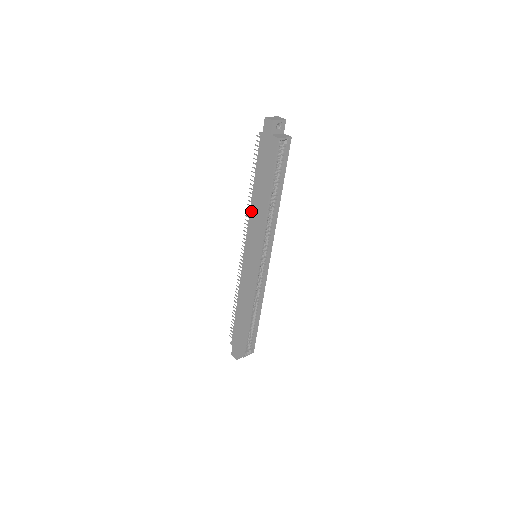
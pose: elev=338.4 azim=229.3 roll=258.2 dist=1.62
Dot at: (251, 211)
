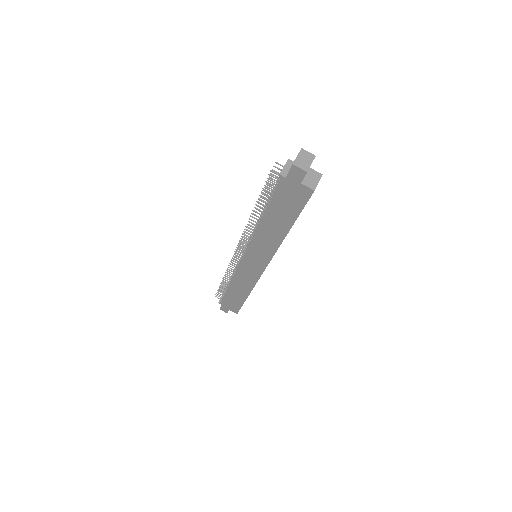
Dot at: (257, 233)
